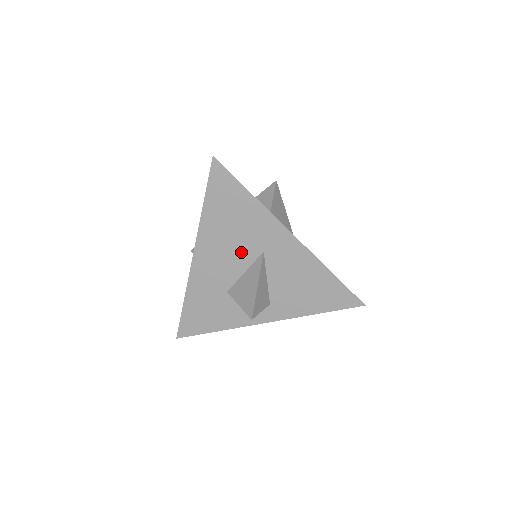
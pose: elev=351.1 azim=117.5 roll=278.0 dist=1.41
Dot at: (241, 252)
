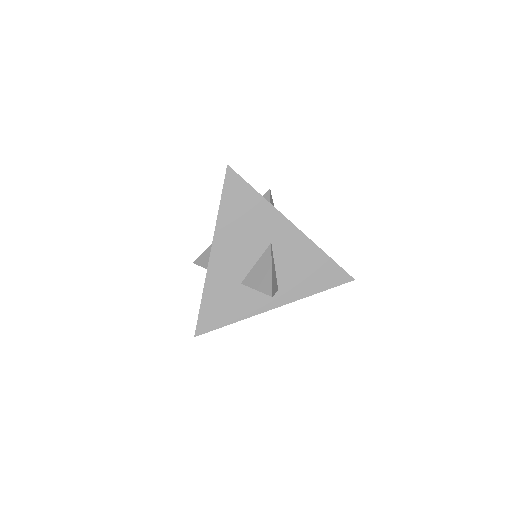
Dot at: (252, 245)
